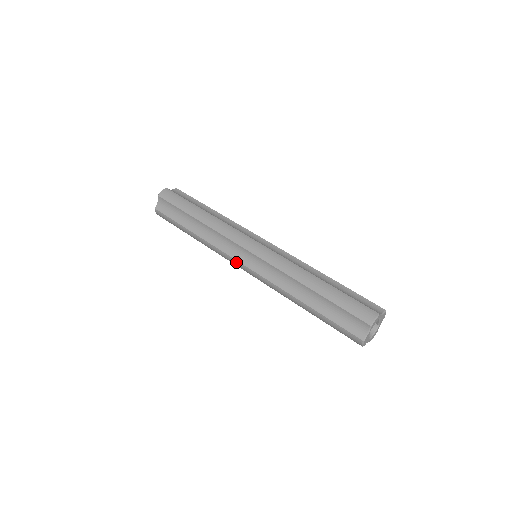
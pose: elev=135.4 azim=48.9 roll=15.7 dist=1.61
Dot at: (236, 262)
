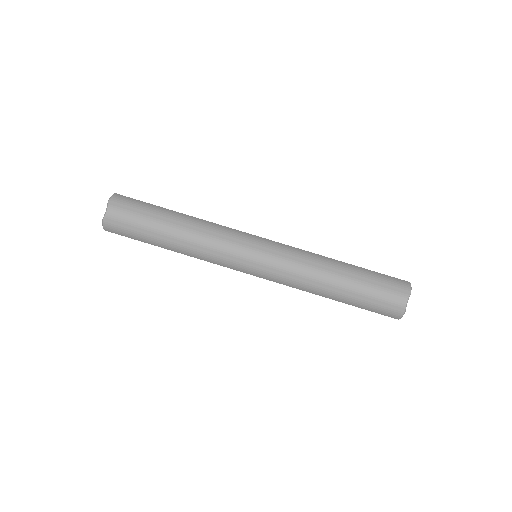
Dot at: occluded
